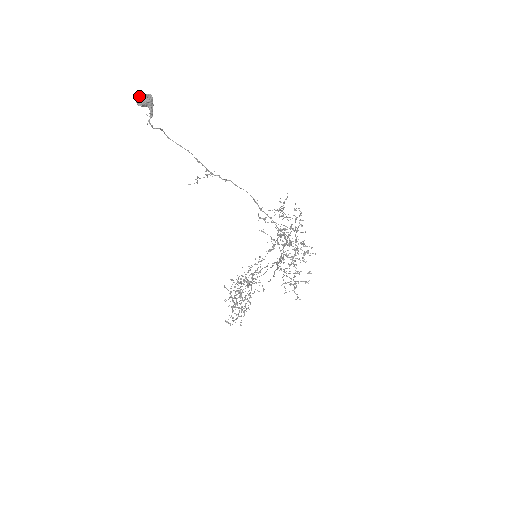
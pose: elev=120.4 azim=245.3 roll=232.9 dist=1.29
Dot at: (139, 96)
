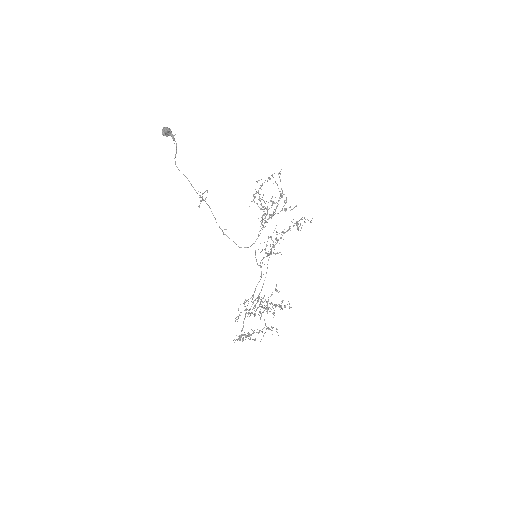
Dot at: (164, 127)
